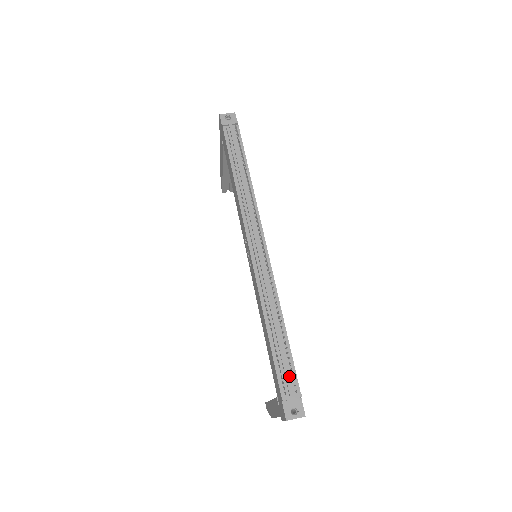
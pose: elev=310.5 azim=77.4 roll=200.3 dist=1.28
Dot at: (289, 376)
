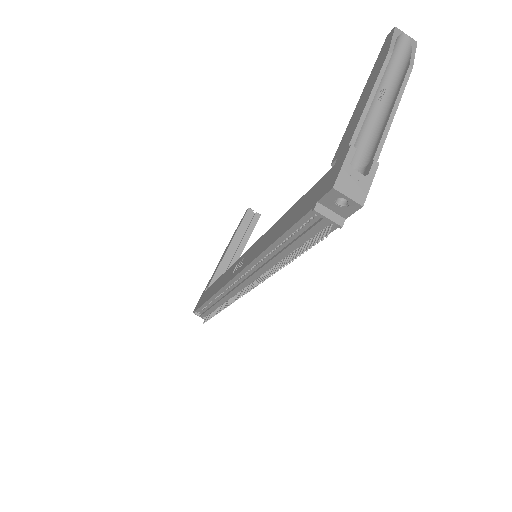
Dot at: occluded
